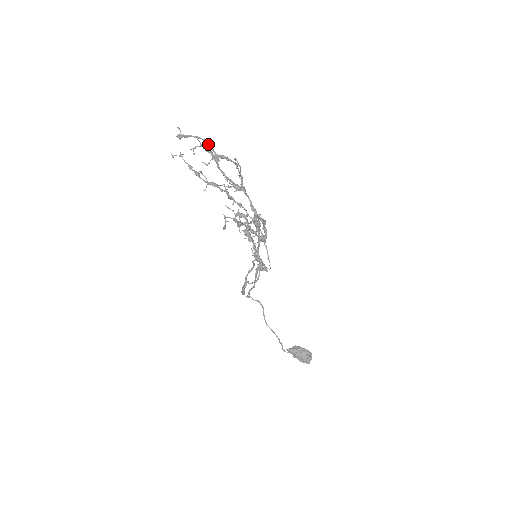
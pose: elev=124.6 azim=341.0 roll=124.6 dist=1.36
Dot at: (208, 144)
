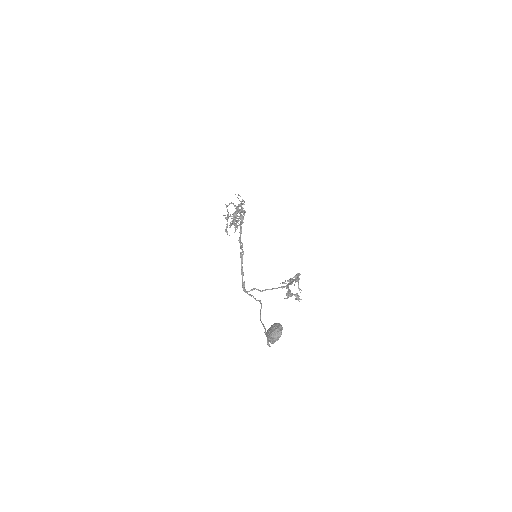
Dot at: occluded
